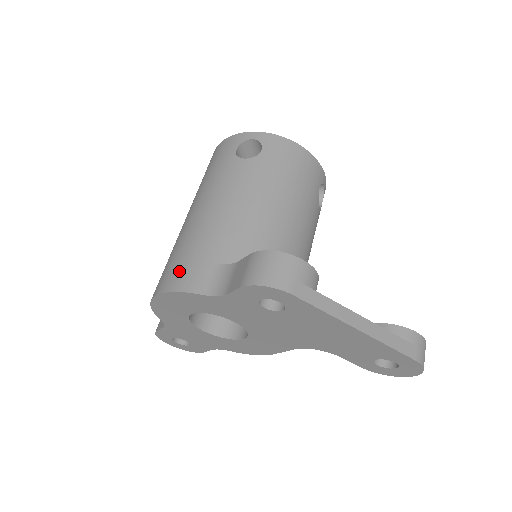
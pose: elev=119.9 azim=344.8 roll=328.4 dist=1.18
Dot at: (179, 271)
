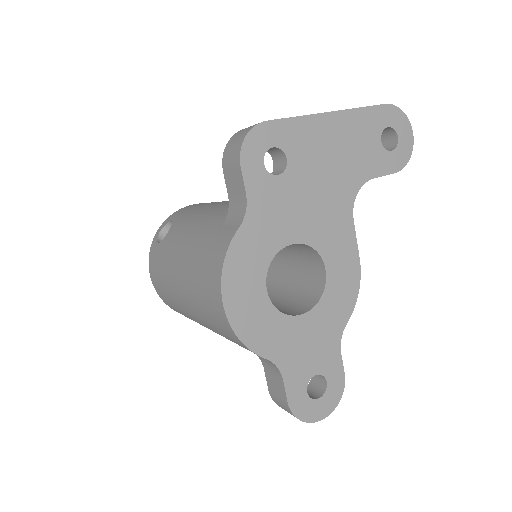
Dot at: (211, 265)
